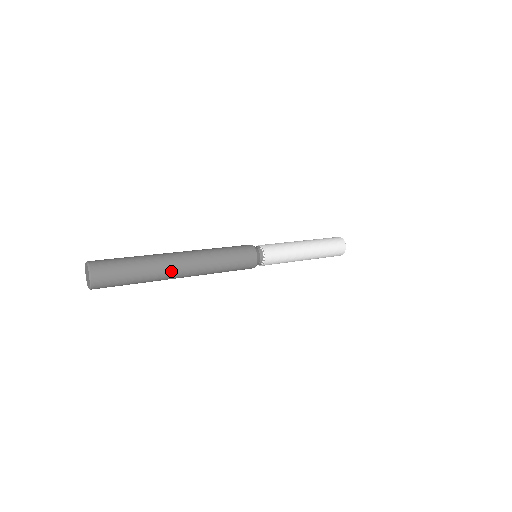
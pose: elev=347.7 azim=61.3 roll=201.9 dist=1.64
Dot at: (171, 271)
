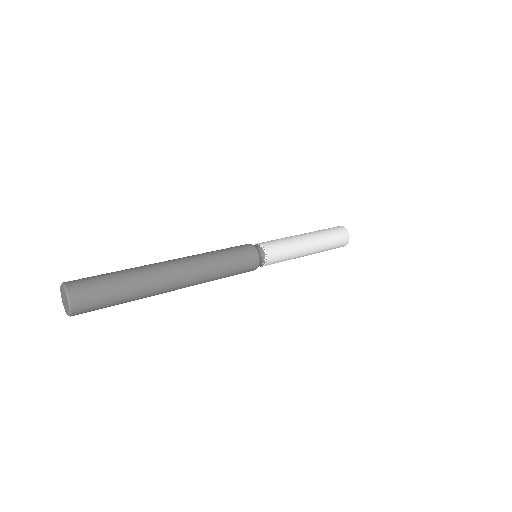
Dot at: (162, 293)
